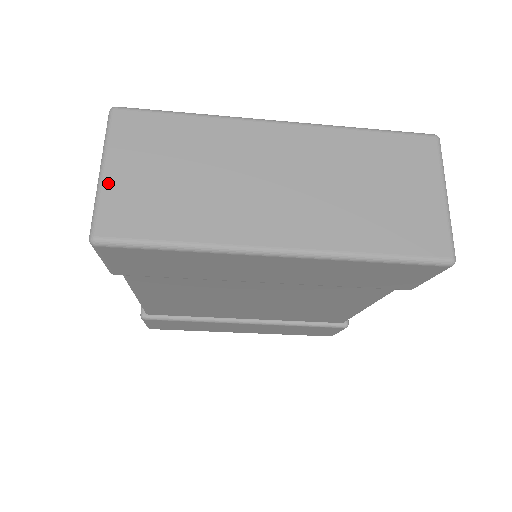
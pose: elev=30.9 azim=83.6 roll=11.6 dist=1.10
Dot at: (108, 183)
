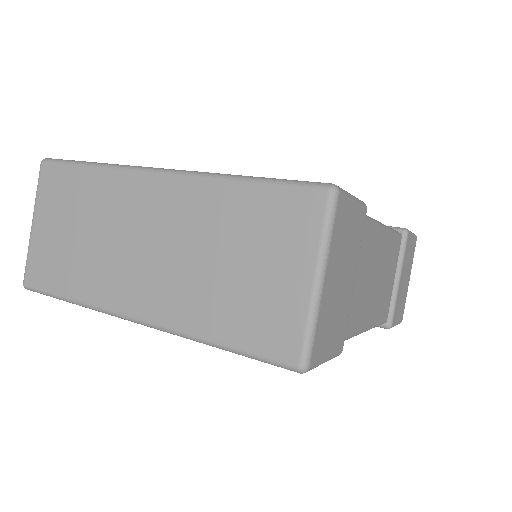
Dot at: (33, 237)
